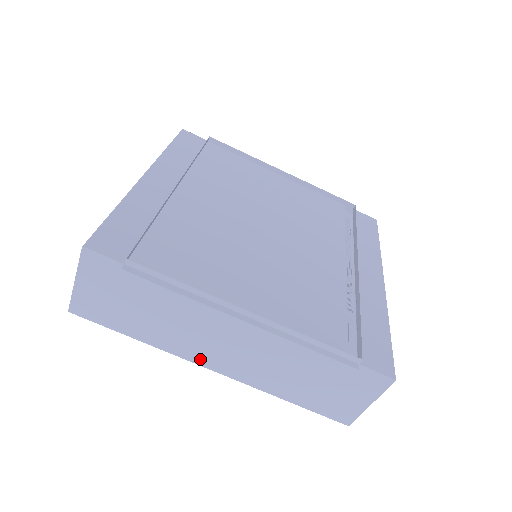
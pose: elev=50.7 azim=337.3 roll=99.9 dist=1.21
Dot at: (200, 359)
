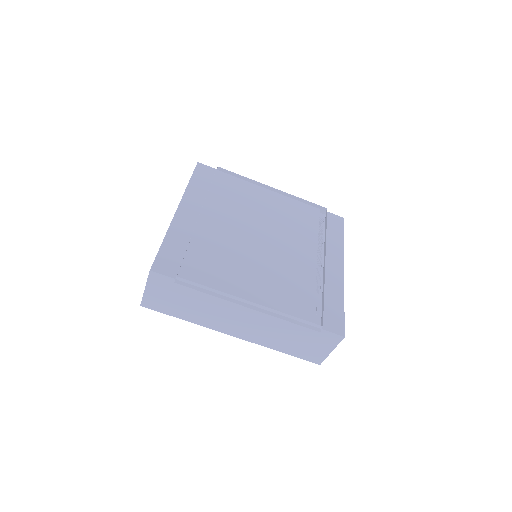
Dot at: (224, 330)
